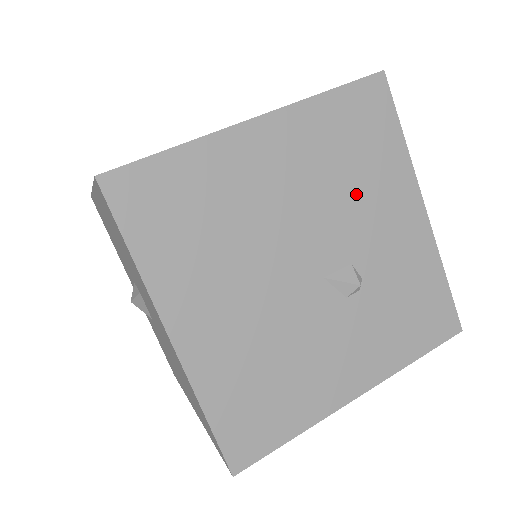
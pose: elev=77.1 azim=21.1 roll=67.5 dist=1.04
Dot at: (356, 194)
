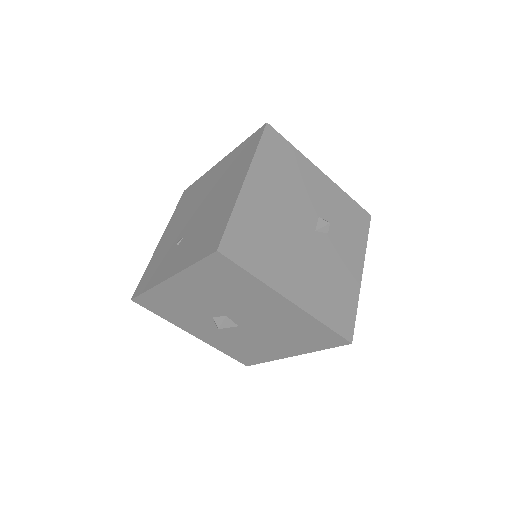
Dot at: (298, 185)
